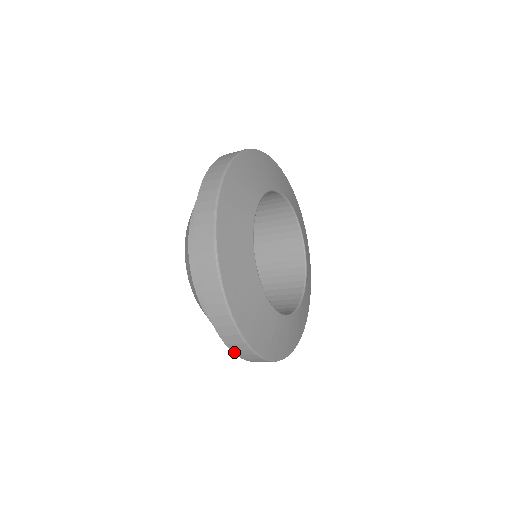
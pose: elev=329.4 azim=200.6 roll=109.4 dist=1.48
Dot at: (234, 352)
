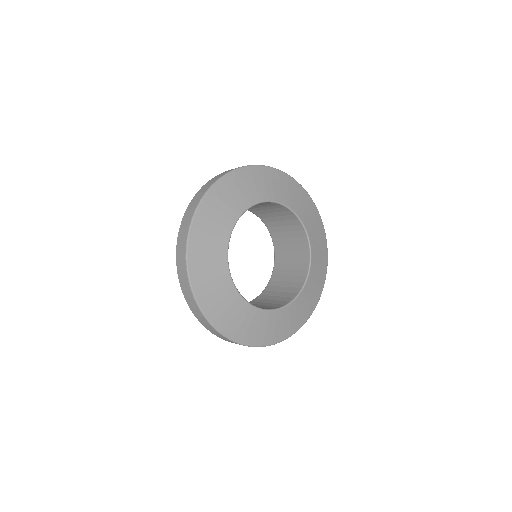
Dot at: occluded
